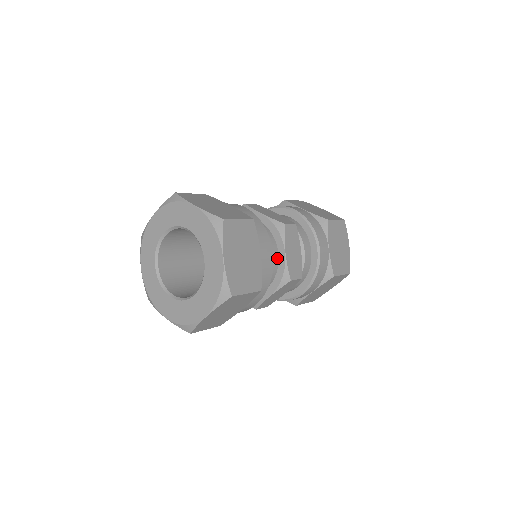
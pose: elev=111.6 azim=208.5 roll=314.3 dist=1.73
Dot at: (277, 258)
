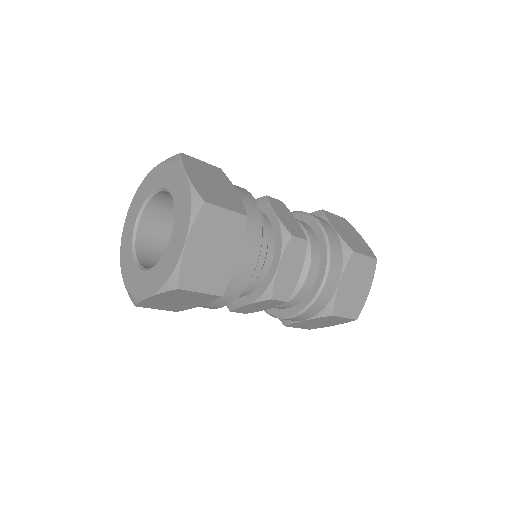
Dot at: (269, 224)
